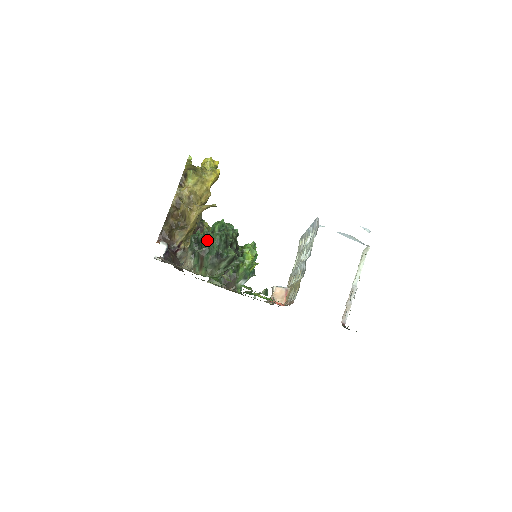
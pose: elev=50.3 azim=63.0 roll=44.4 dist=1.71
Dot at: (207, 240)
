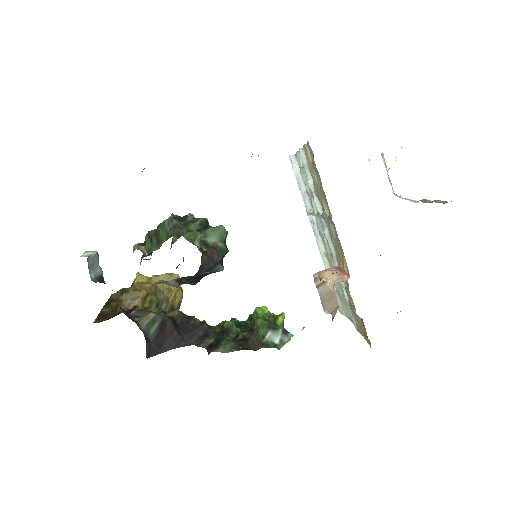
Dot at: (158, 225)
